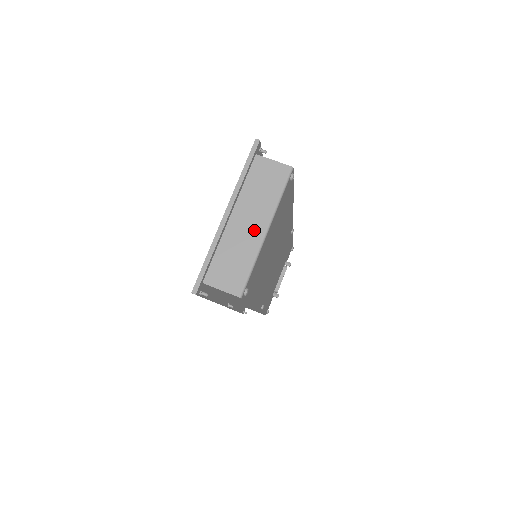
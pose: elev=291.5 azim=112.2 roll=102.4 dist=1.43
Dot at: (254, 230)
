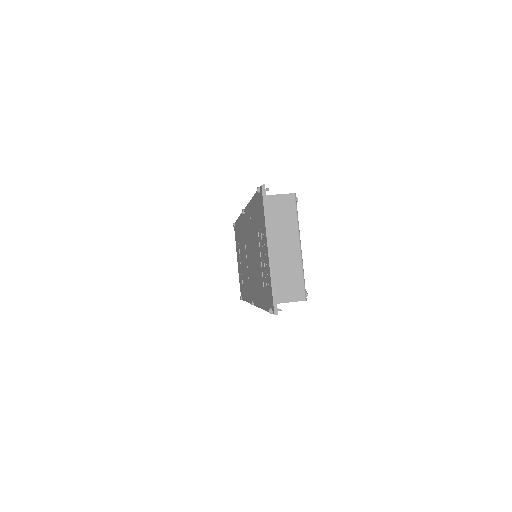
Dot at: (292, 250)
